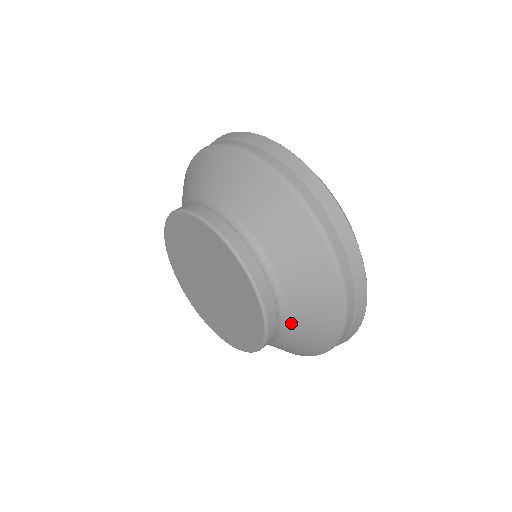
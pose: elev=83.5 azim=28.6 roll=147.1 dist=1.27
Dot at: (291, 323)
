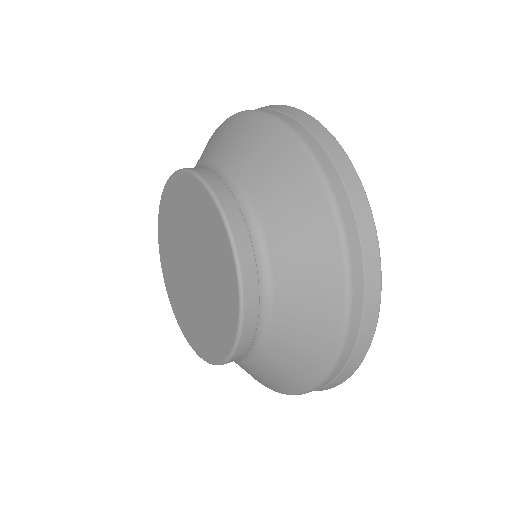
Dot at: (273, 249)
